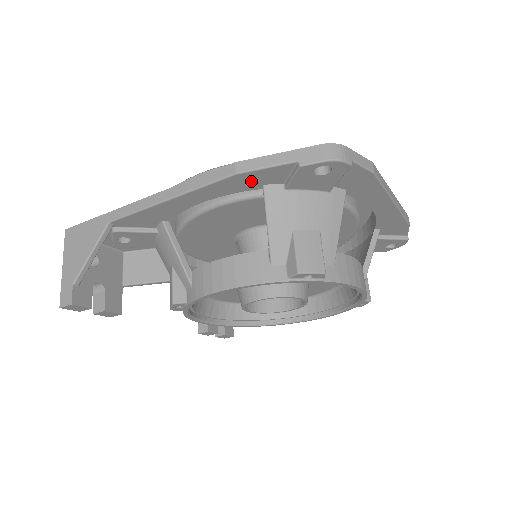
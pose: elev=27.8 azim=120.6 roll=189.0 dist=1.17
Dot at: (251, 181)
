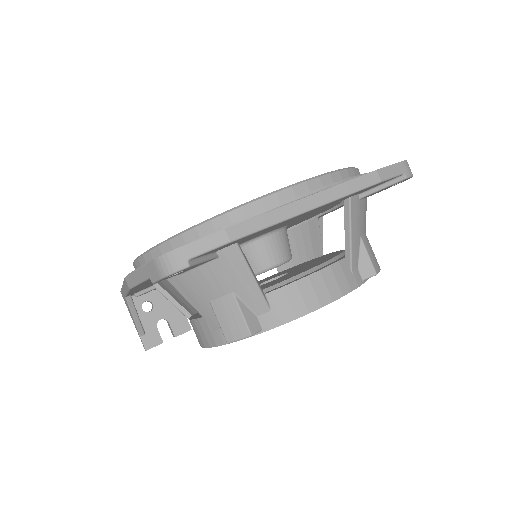
Dot at: (149, 281)
